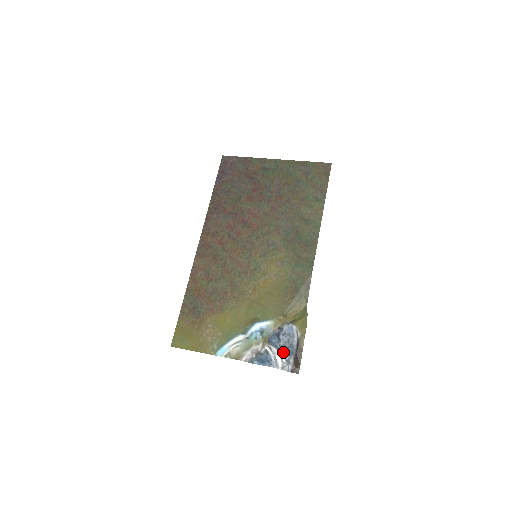
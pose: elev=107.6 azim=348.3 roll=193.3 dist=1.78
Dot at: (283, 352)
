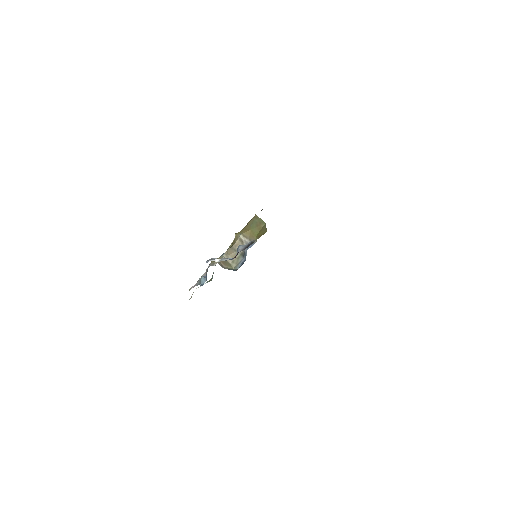
Dot at: occluded
